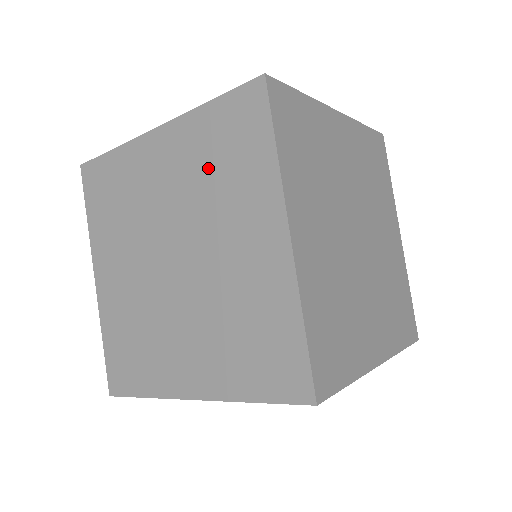
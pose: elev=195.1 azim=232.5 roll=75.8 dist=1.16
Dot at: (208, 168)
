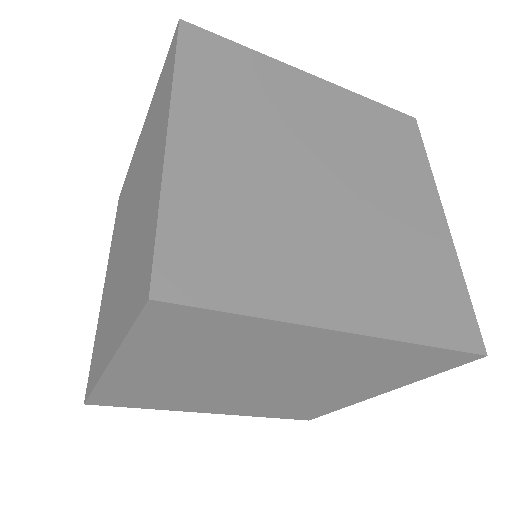
Dot at: (151, 126)
